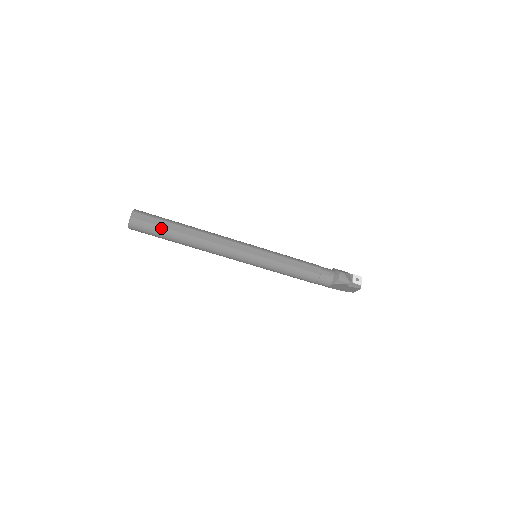
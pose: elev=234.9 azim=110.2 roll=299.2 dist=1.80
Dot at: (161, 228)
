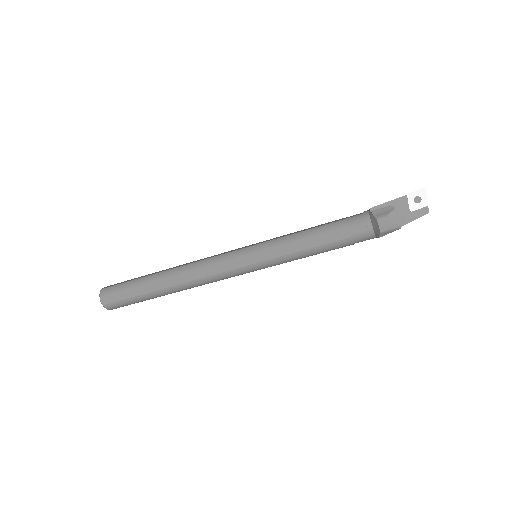
Dot at: (135, 298)
